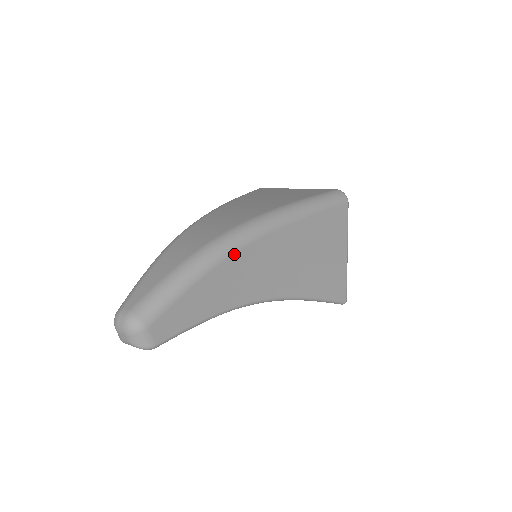
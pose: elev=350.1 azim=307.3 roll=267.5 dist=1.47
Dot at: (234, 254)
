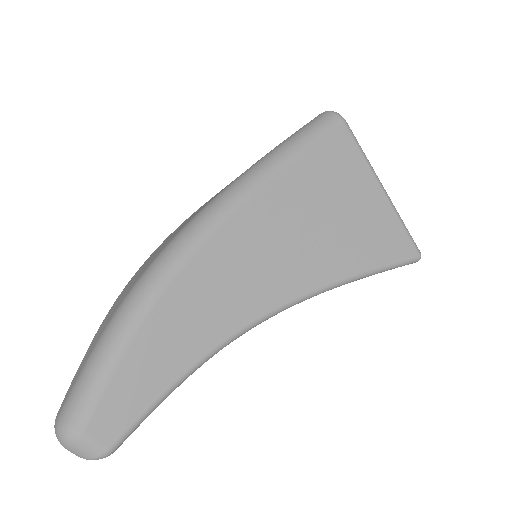
Dot at: (175, 278)
